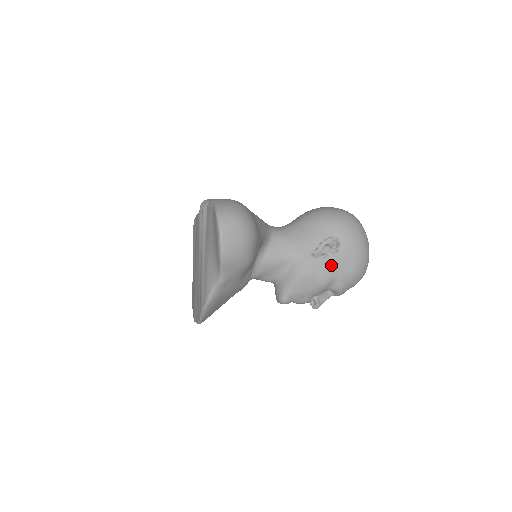
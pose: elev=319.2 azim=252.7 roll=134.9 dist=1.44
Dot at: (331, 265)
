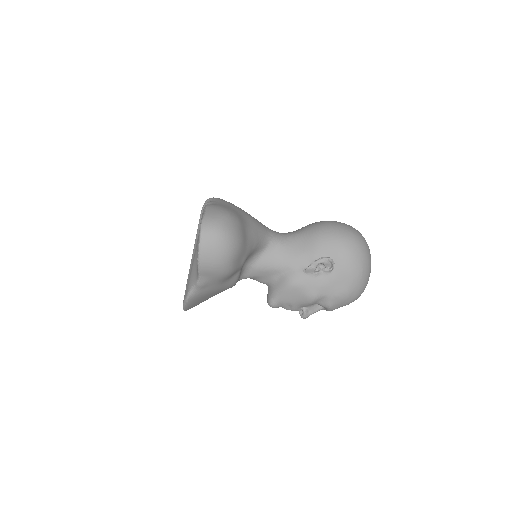
Dot at: (322, 283)
